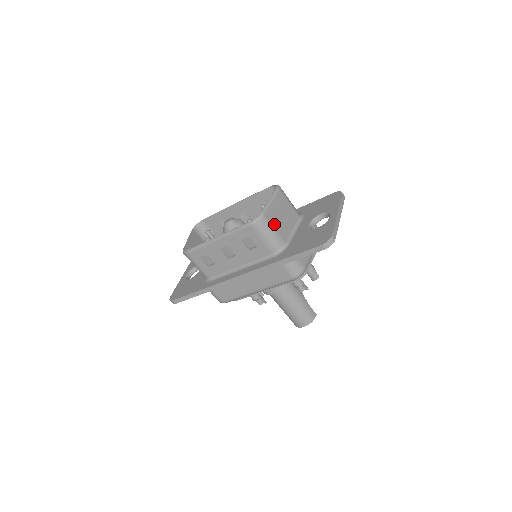
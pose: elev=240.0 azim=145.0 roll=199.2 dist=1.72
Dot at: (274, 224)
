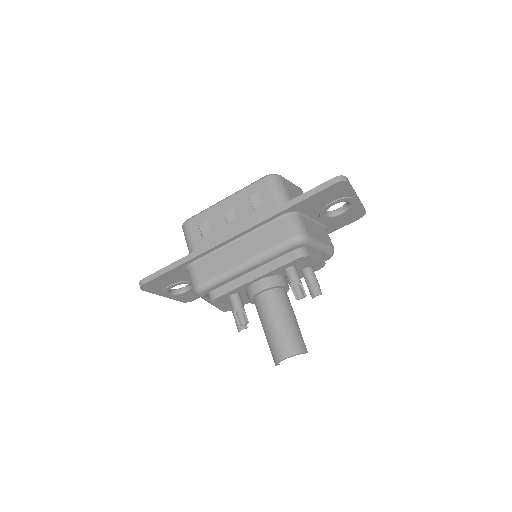
Dot at: (288, 190)
